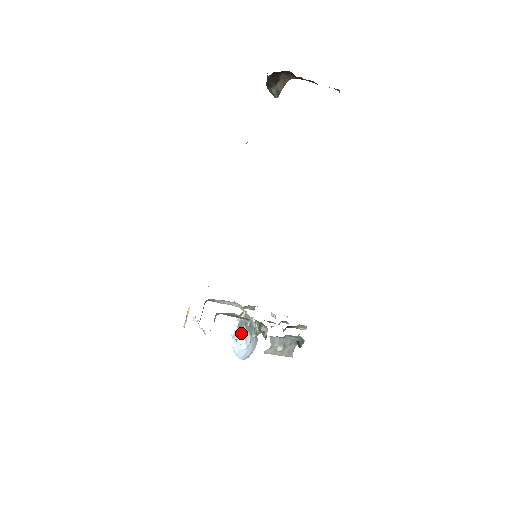
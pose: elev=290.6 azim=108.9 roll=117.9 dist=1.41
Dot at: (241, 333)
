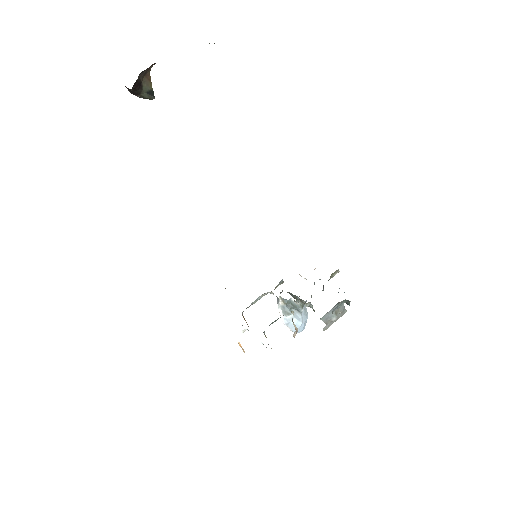
Dot at: (290, 317)
